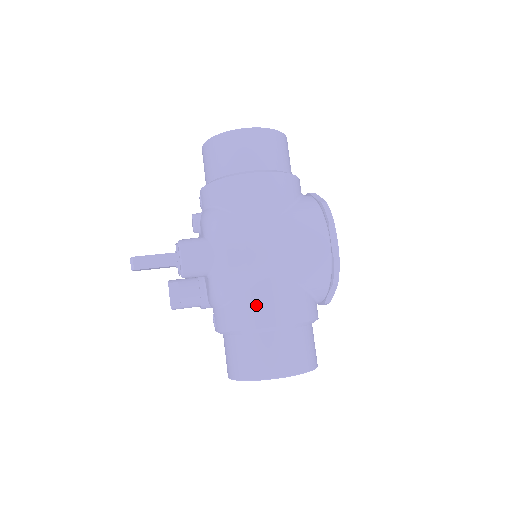
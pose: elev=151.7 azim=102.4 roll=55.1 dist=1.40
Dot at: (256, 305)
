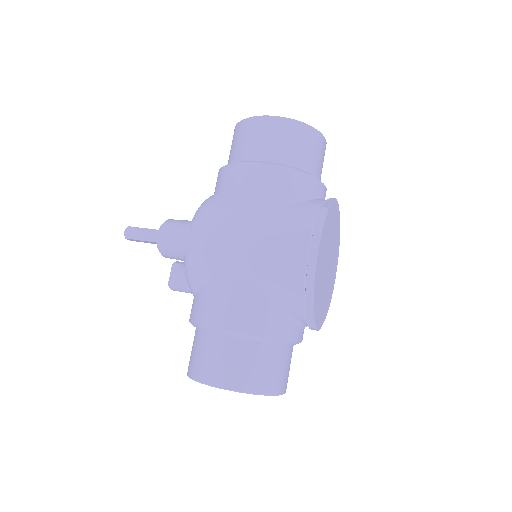
Dot at: (212, 301)
